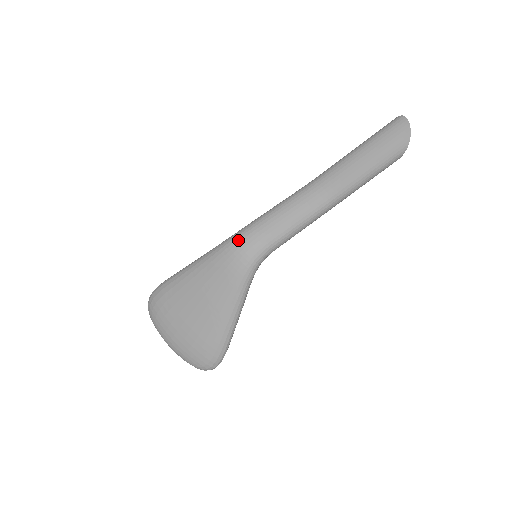
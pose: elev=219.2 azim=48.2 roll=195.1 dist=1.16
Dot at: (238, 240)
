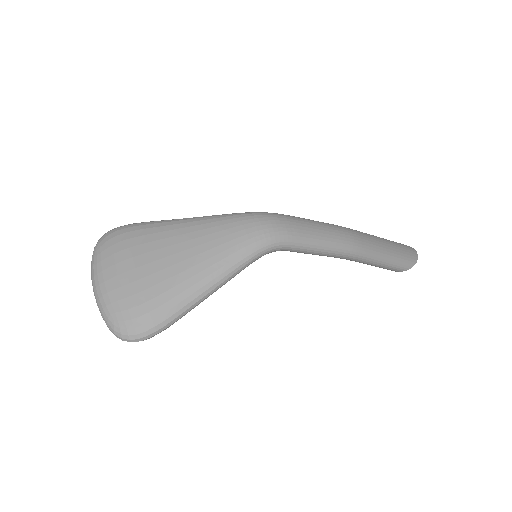
Dot at: (265, 215)
